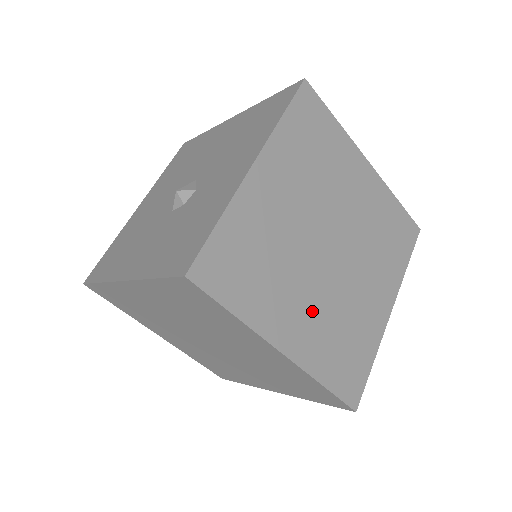
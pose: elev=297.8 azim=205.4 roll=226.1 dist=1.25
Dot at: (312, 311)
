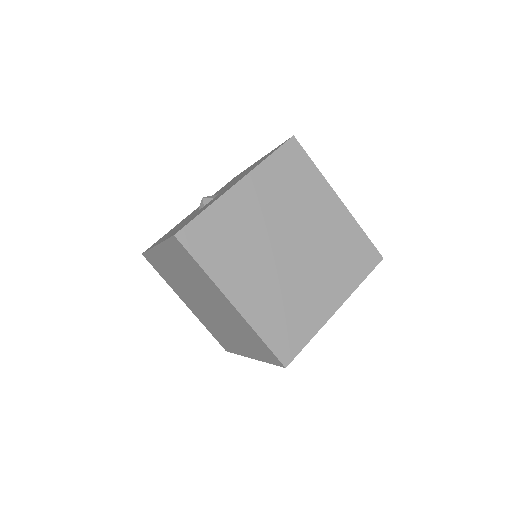
Dot at: (263, 285)
